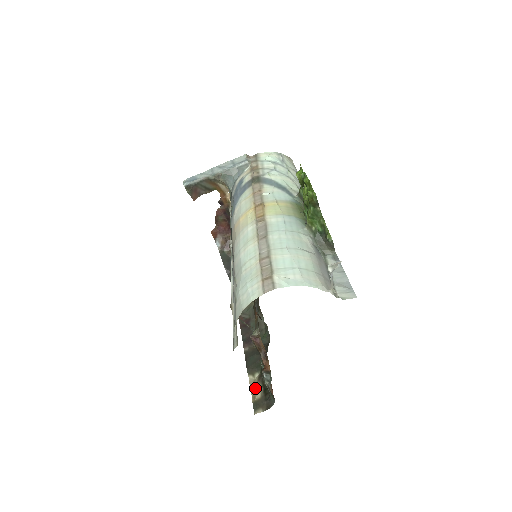
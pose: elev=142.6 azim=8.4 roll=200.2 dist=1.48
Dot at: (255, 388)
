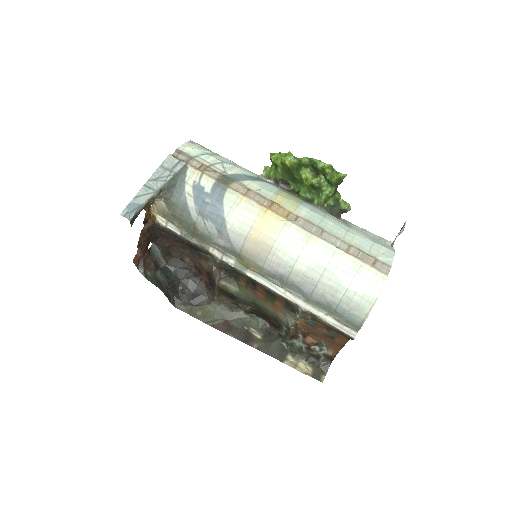
Dot at: (300, 367)
